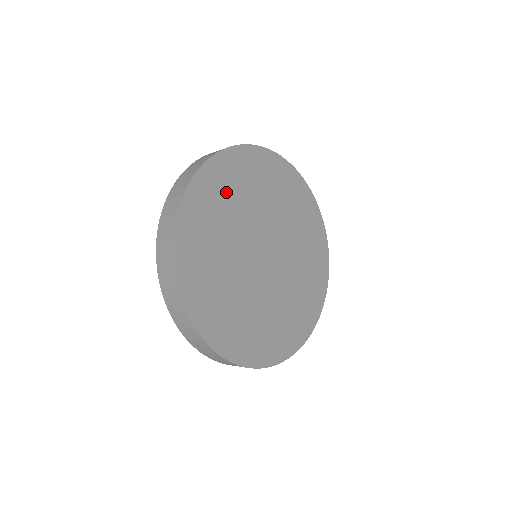
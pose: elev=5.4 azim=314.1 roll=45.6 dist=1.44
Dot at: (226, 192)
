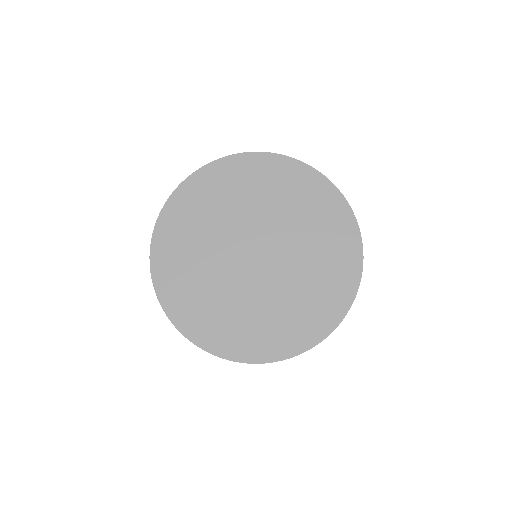
Dot at: (182, 263)
